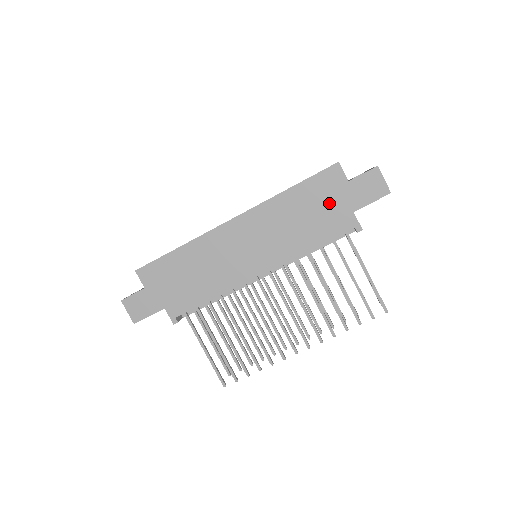
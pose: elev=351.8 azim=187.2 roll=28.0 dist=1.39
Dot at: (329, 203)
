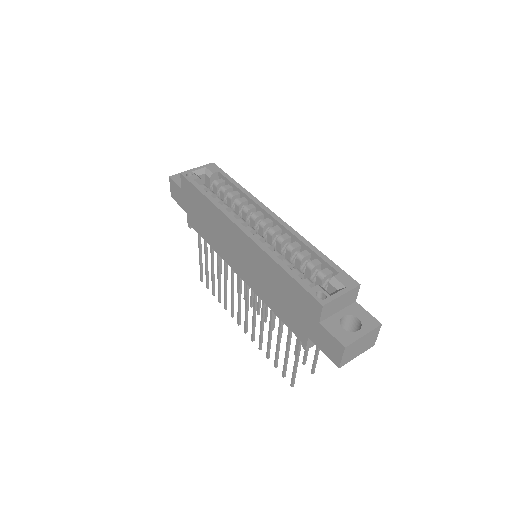
Dot at: (298, 311)
